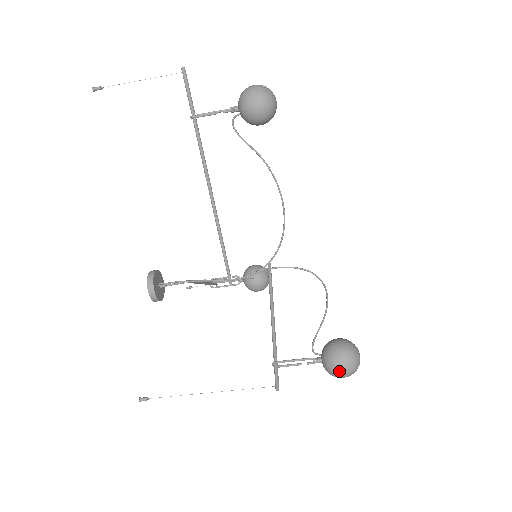
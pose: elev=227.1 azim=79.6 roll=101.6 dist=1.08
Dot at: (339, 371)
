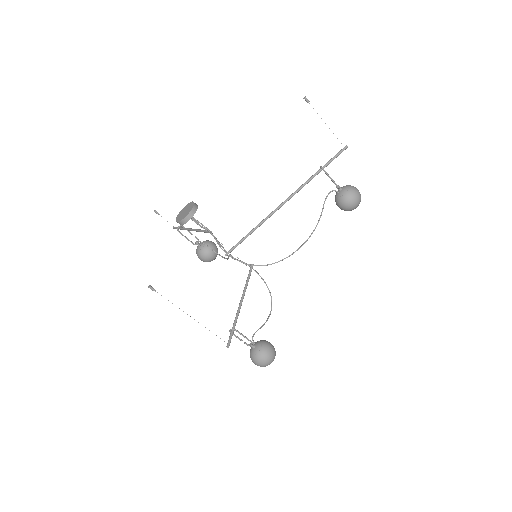
Dot at: (263, 361)
